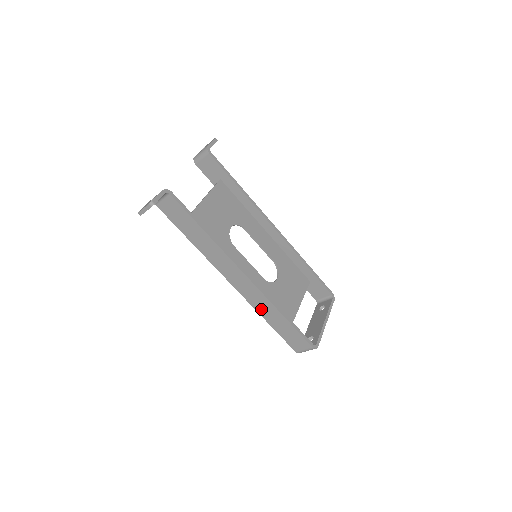
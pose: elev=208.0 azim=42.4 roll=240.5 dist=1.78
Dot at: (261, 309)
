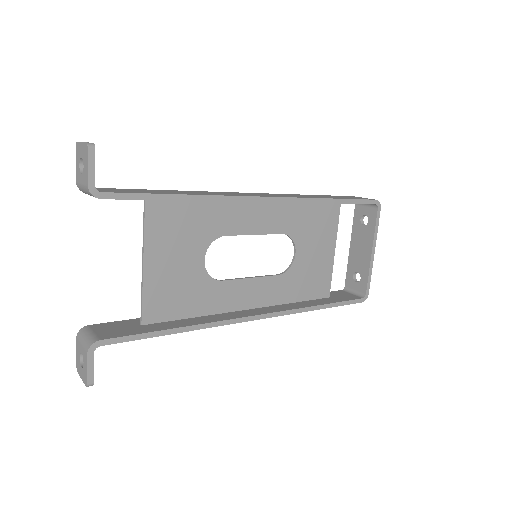
Dot at: occluded
